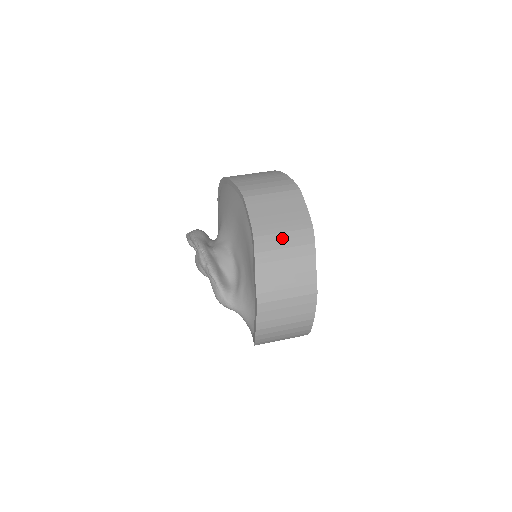
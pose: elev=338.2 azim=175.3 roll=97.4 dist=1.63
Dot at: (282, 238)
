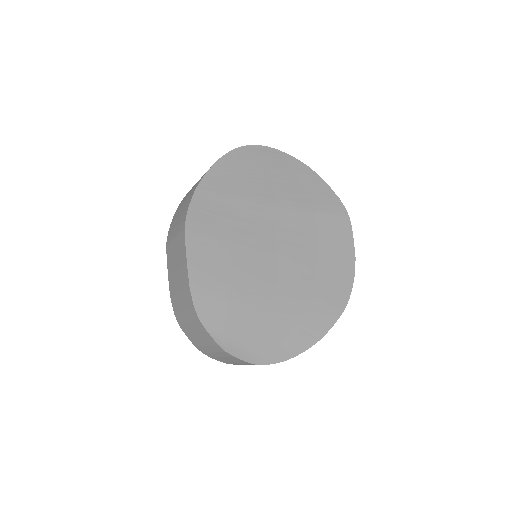
Dot at: (180, 300)
